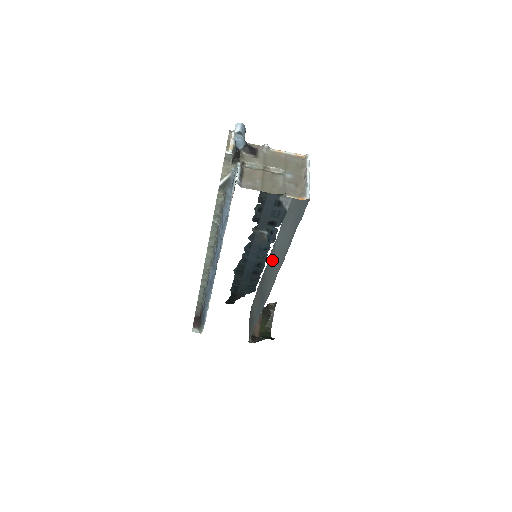
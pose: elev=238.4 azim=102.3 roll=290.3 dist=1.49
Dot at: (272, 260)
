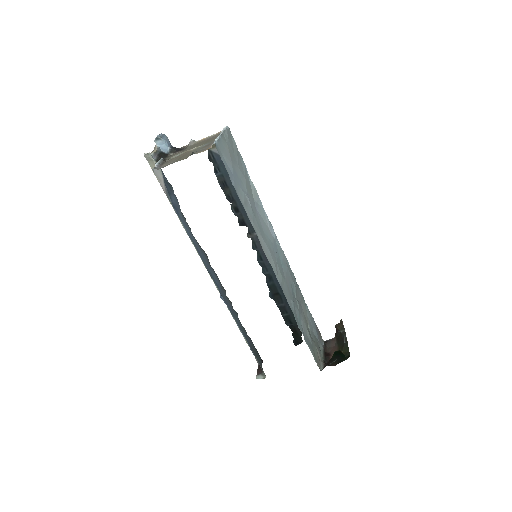
Dot at: (277, 255)
